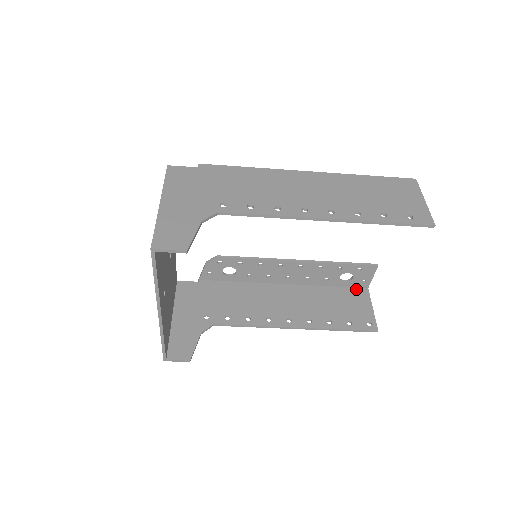
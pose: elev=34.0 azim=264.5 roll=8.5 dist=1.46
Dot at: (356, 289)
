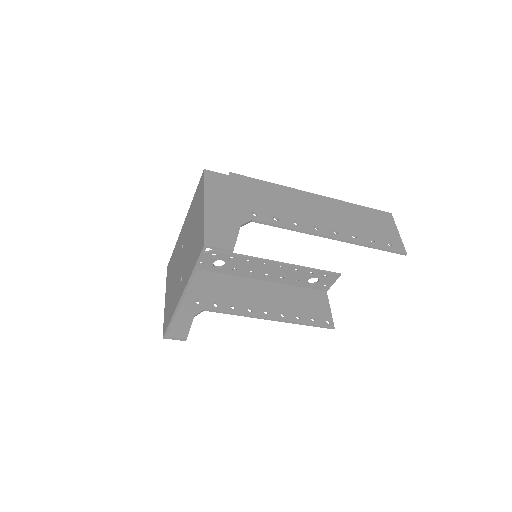
Dot at: (318, 291)
